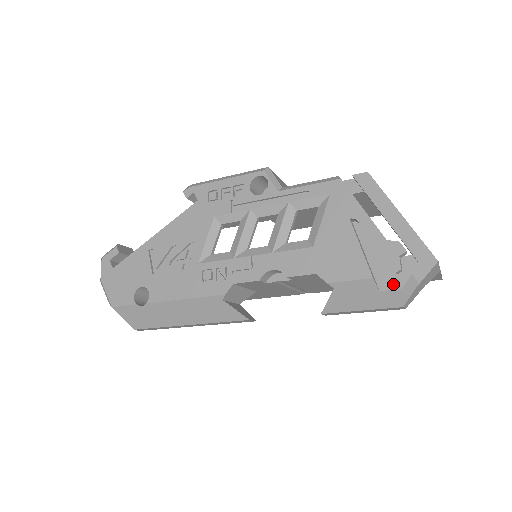
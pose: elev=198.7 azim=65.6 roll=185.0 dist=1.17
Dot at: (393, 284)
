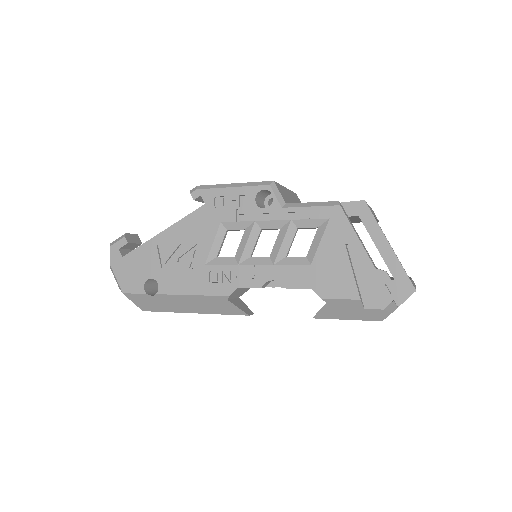
Dot at: (376, 304)
